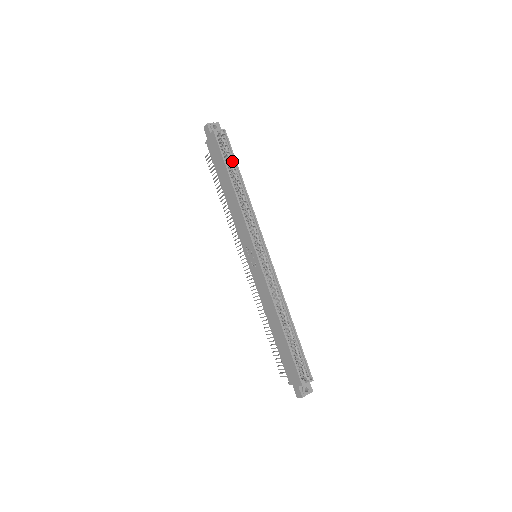
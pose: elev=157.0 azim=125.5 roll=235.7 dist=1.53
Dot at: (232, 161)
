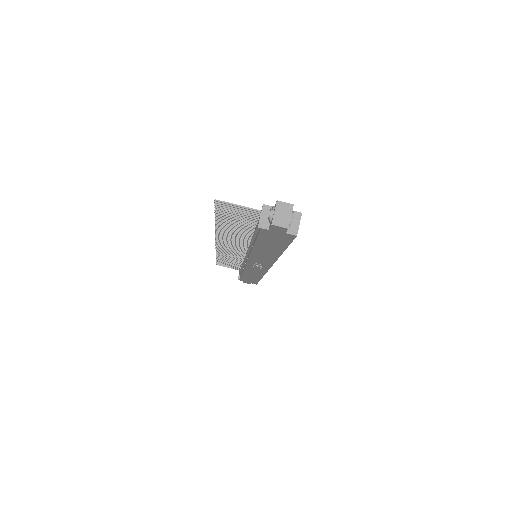
Dot at: occluded
